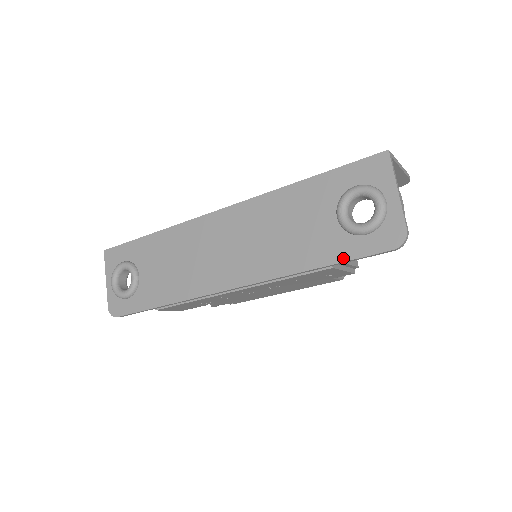
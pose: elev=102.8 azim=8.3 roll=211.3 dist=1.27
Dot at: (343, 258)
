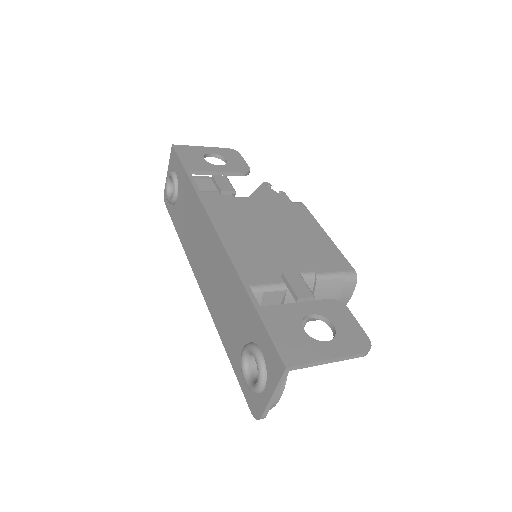
Dot at: (235, 371)
